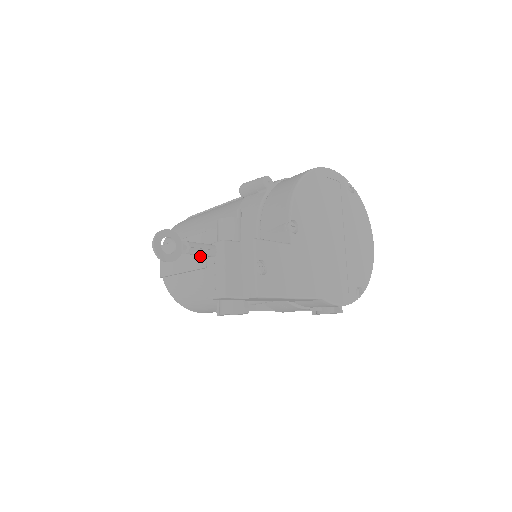
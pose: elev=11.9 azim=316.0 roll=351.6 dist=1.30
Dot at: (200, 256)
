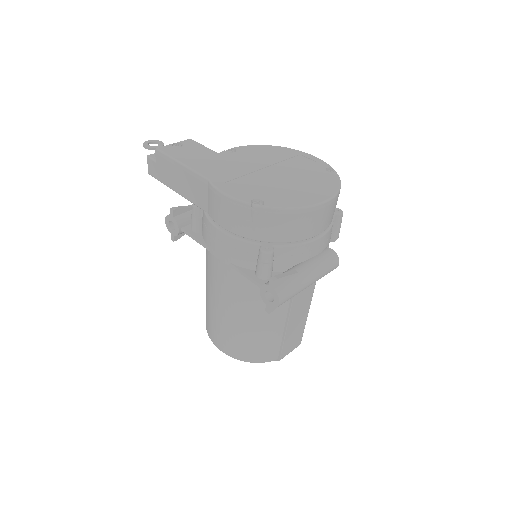
Dot at: occluded
